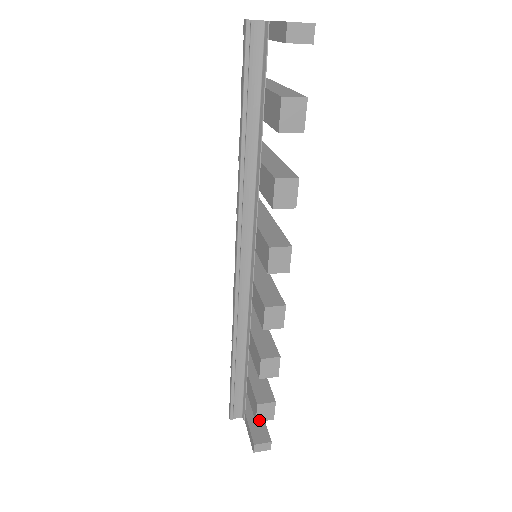
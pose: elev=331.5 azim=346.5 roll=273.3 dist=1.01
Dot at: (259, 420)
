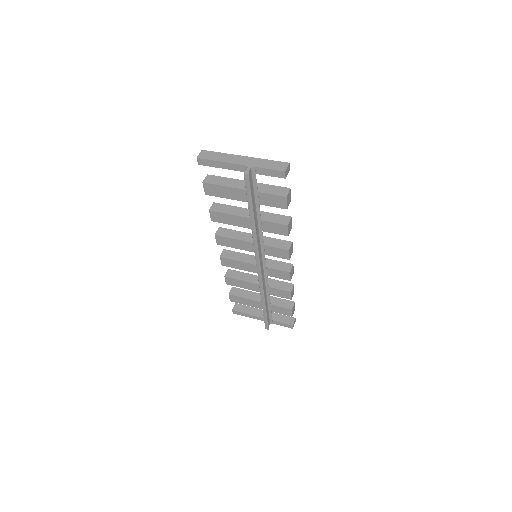
Dot at: occluded
